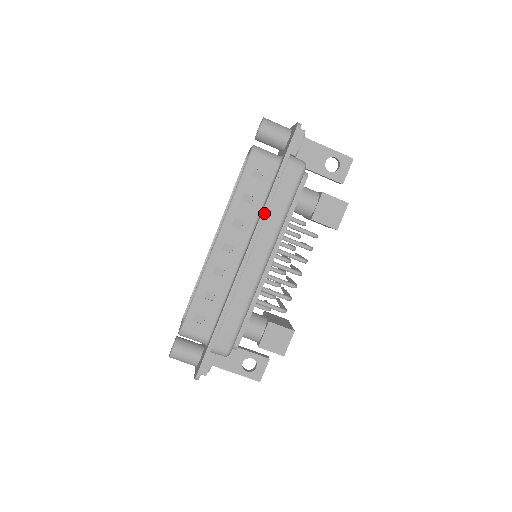
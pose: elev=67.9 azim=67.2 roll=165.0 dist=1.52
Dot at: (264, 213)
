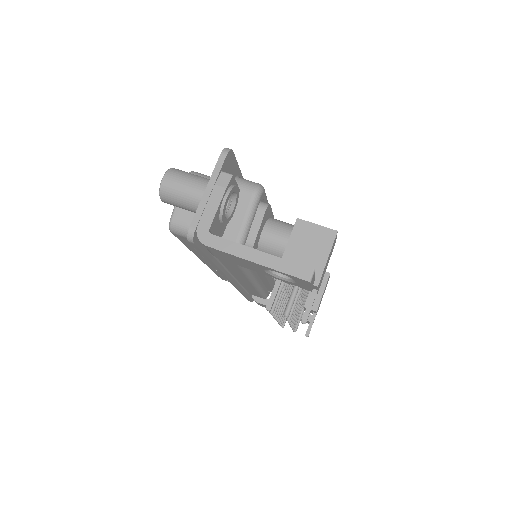
Dot at: occluded
